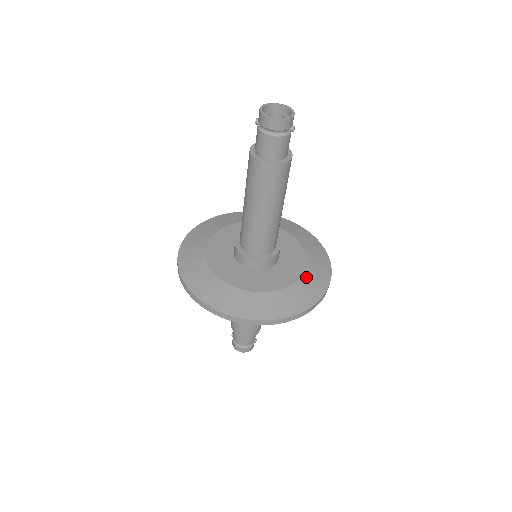
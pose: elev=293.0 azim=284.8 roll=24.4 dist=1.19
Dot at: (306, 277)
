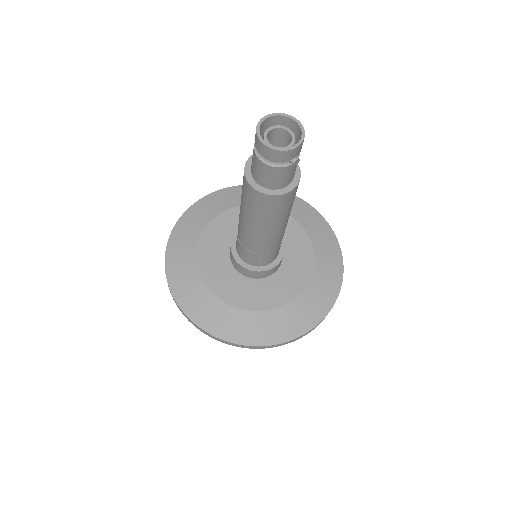
Dot at: (287, 310)
